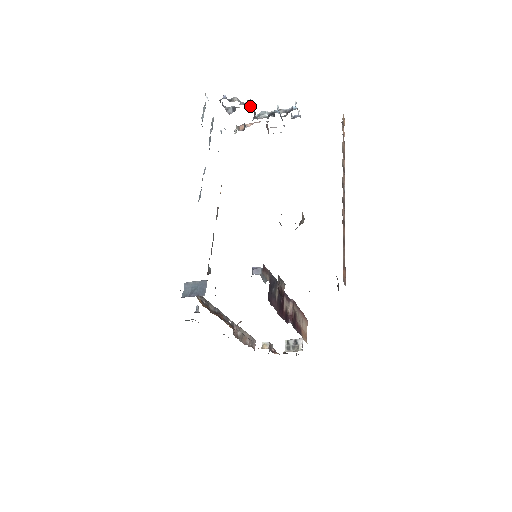
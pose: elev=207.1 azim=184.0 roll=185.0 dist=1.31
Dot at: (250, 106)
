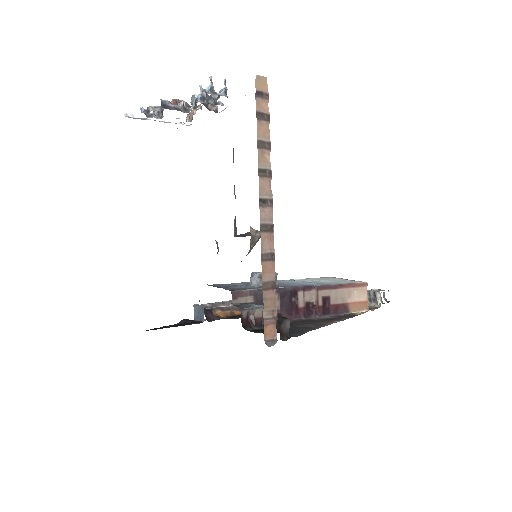
Dot at: (173, 102)
